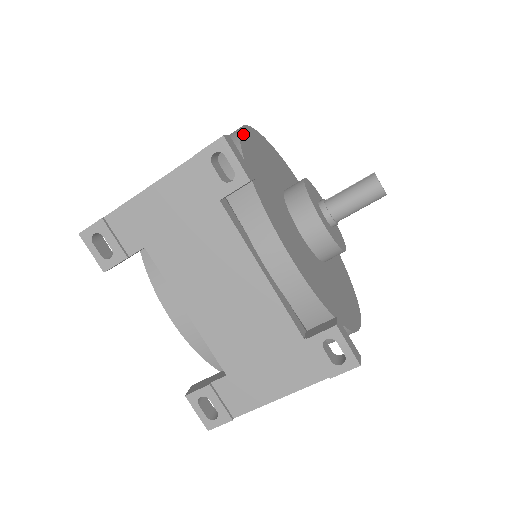
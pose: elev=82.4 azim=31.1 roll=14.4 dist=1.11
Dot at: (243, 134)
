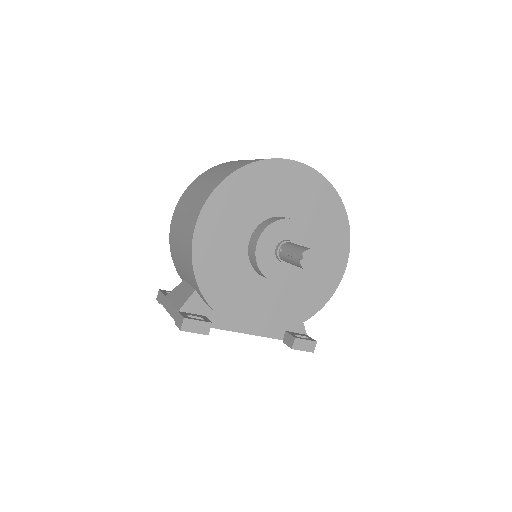
Dot at: (195, 255)
